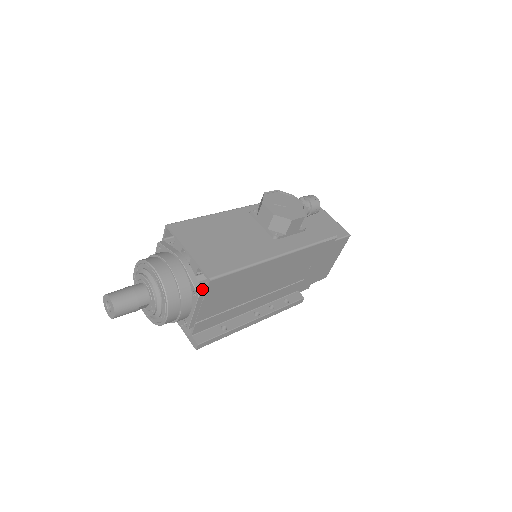
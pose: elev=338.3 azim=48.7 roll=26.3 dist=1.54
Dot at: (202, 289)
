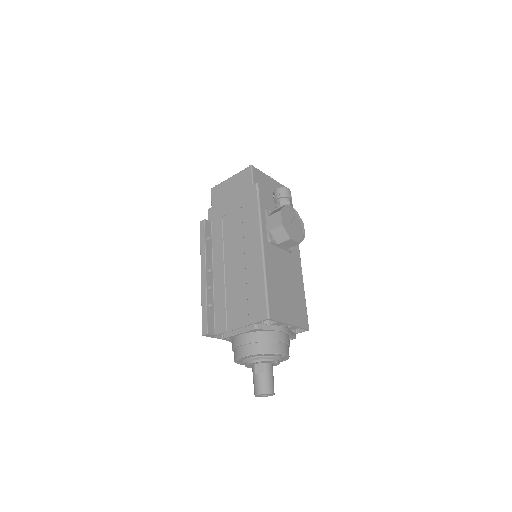
Dot at: (295, 333)
